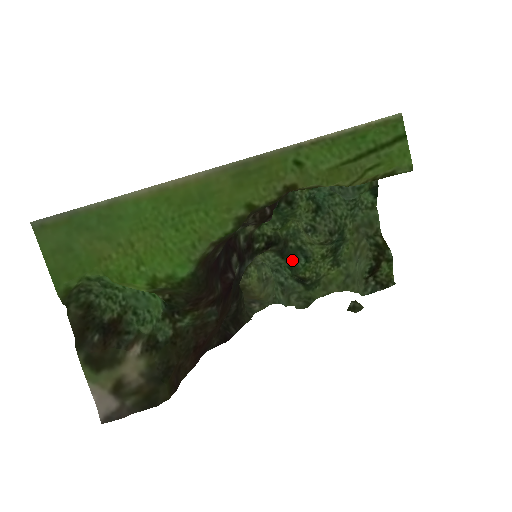
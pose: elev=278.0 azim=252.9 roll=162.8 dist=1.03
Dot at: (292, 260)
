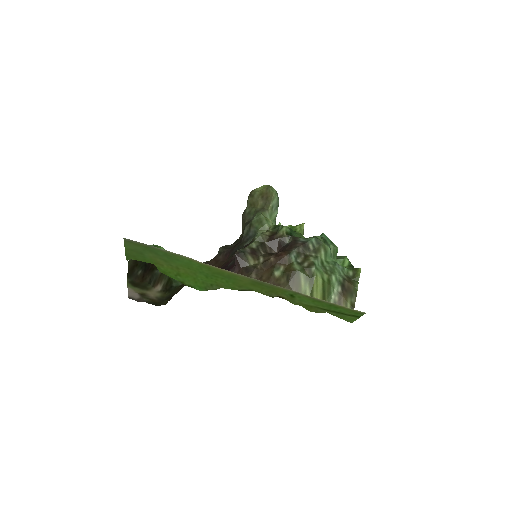
Dot at: occluded
